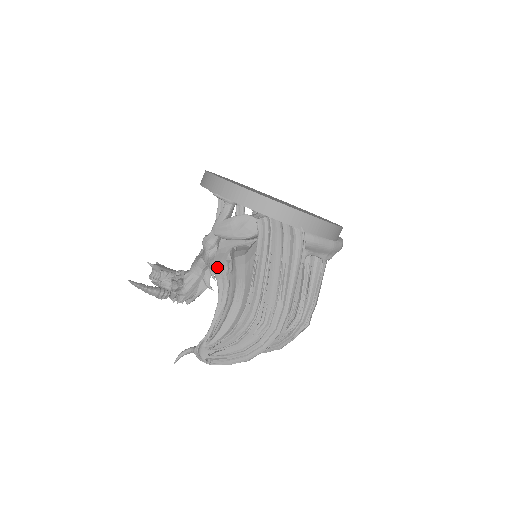
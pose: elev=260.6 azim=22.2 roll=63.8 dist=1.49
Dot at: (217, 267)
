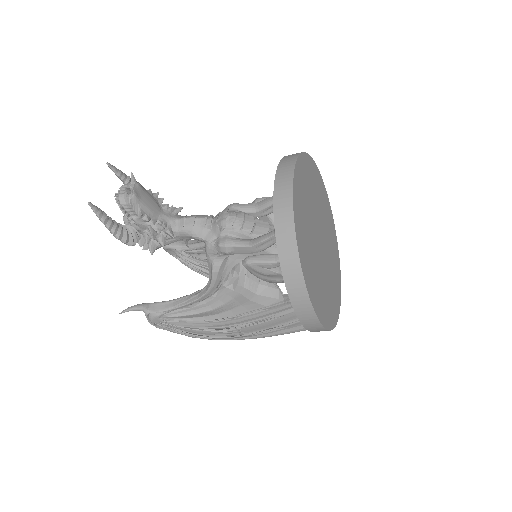
Dot at: (219, 276)
